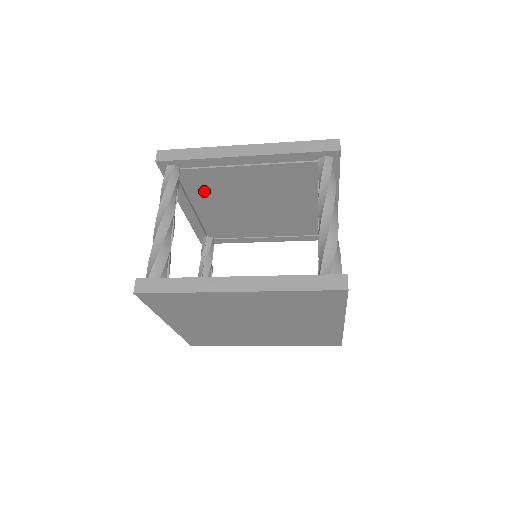
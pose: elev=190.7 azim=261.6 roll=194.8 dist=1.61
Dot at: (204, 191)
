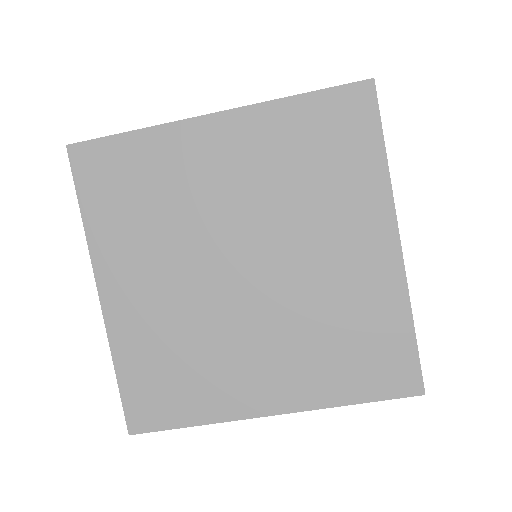
Dot at: occluded
